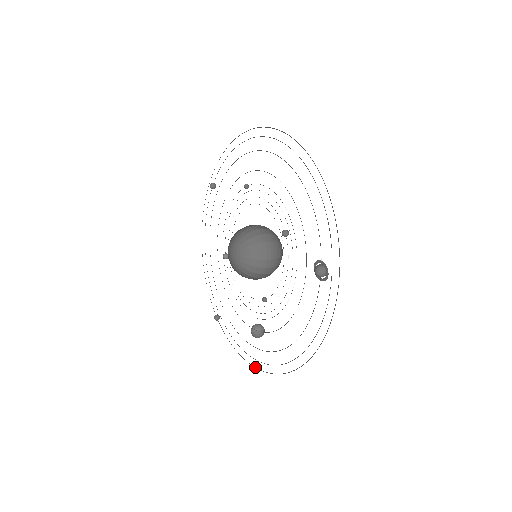
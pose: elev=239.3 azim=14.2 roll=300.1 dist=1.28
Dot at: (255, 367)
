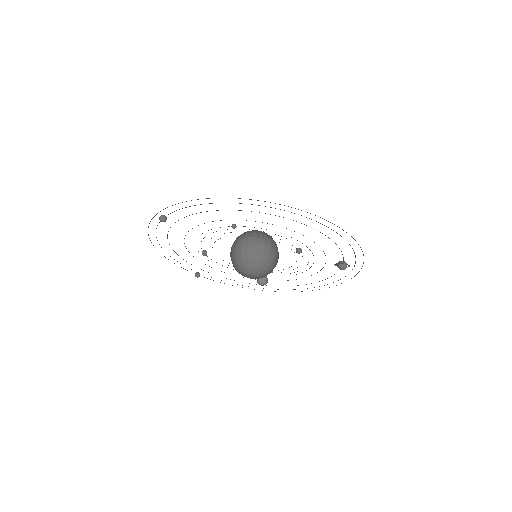
Dot at: occluded
